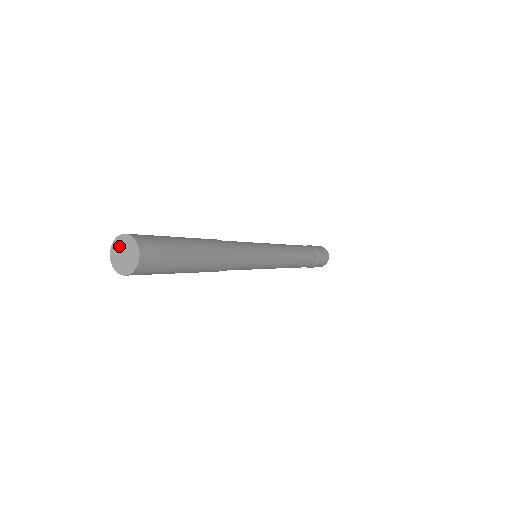
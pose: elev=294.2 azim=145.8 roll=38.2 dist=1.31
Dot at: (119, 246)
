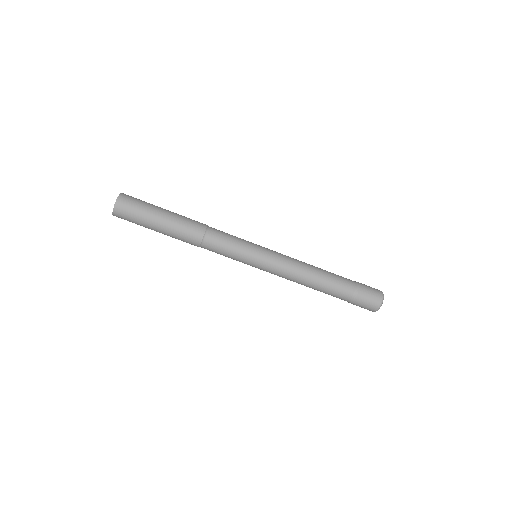
Dot at: occluded
